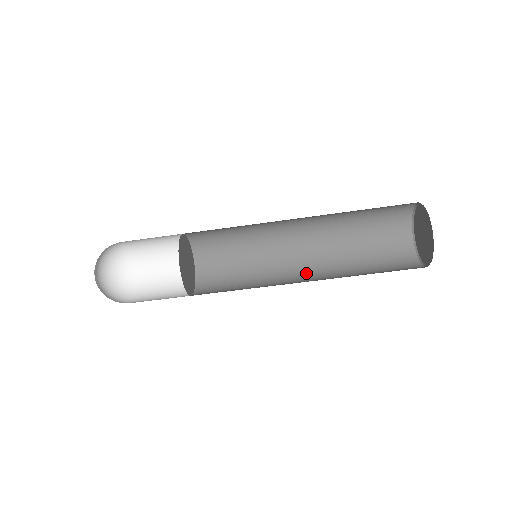
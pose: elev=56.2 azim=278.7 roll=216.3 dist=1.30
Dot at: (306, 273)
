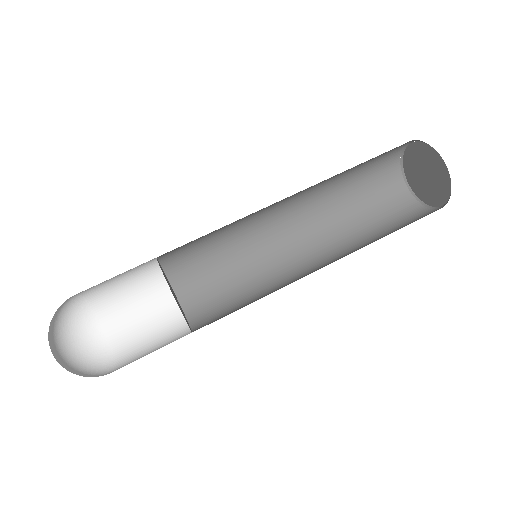
Dot at: occluded
